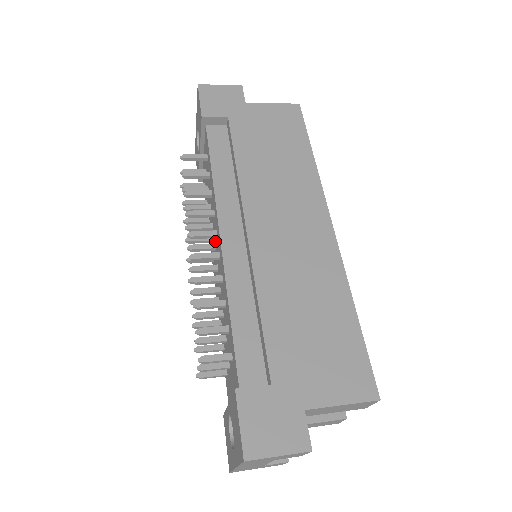
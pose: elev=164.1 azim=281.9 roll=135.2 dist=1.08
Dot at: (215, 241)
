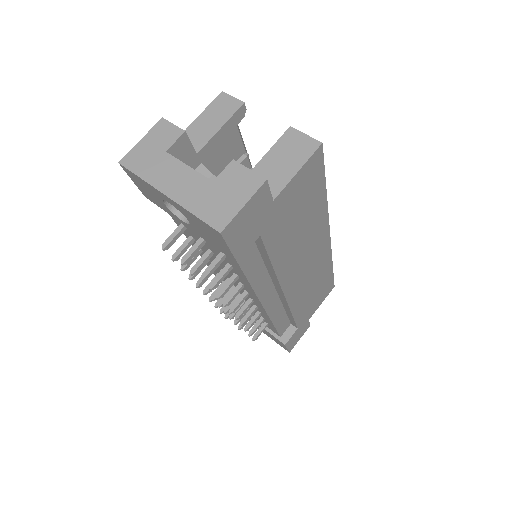
Dot at: occluded
